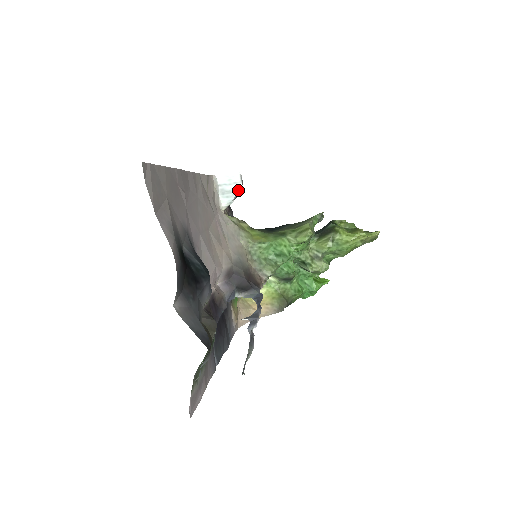
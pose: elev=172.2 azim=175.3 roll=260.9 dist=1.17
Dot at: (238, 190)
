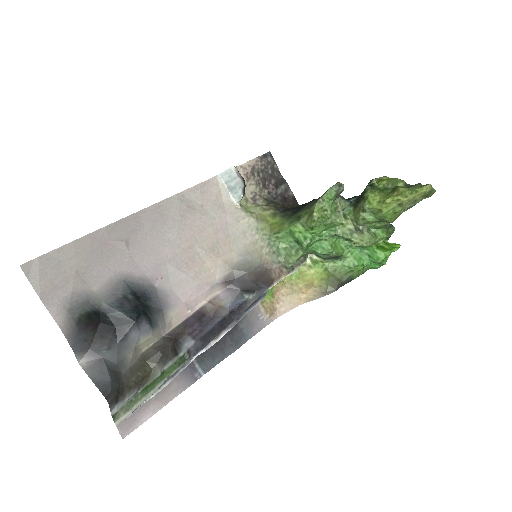
Dot at: (240, 184)
